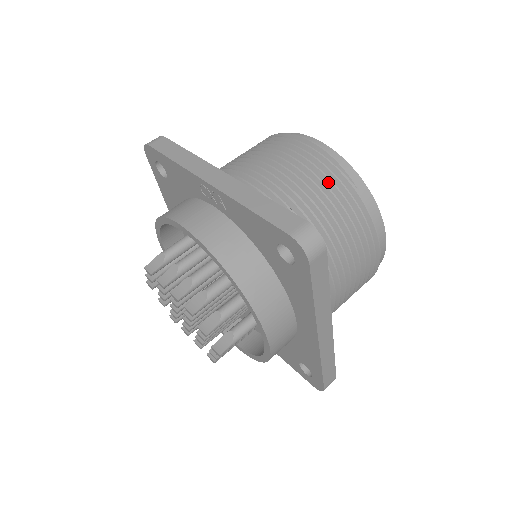
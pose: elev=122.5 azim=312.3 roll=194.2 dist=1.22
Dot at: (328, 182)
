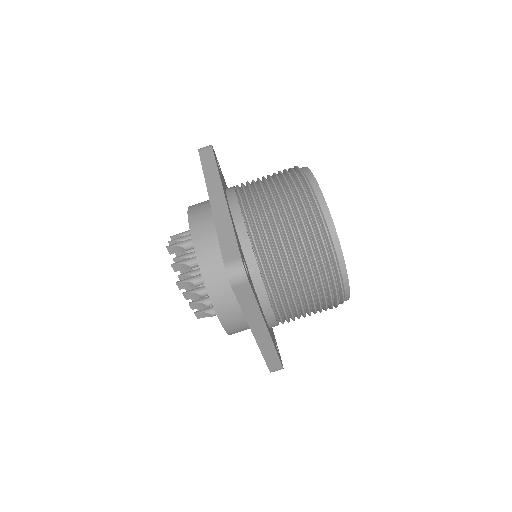
Dot at: occluded
